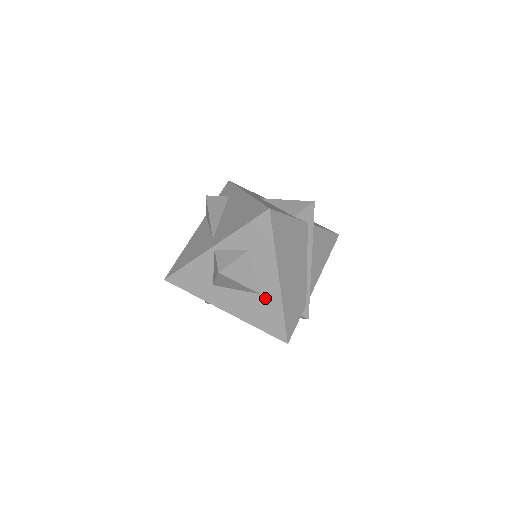
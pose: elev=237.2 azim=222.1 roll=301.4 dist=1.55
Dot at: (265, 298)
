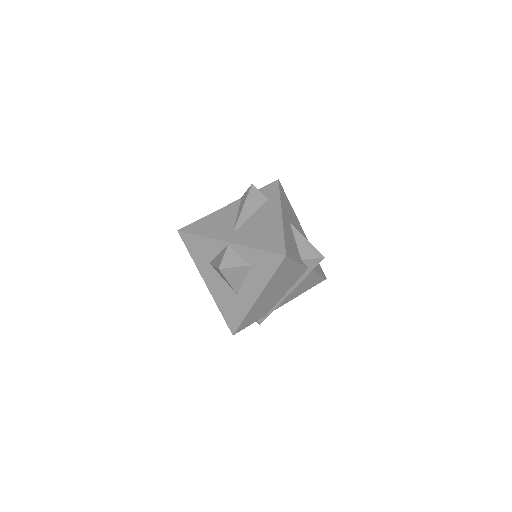
Dot at: (239, 300)
